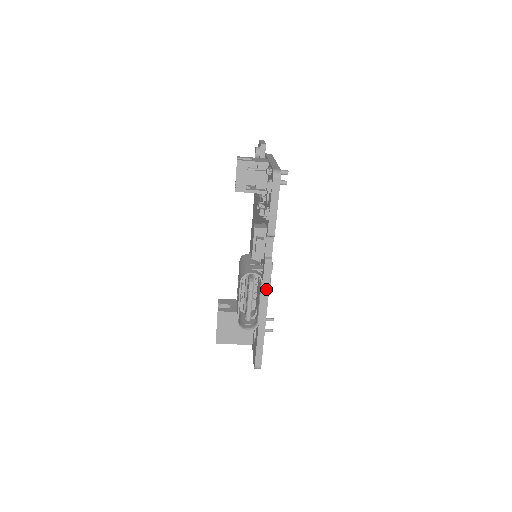
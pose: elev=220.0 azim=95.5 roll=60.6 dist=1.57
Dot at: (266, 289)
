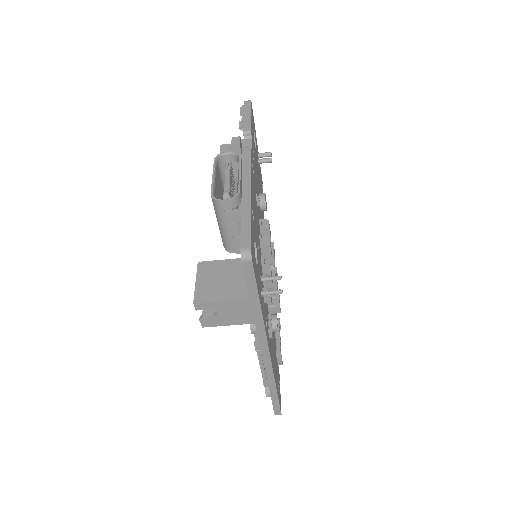
Dot at: (247, 168)
